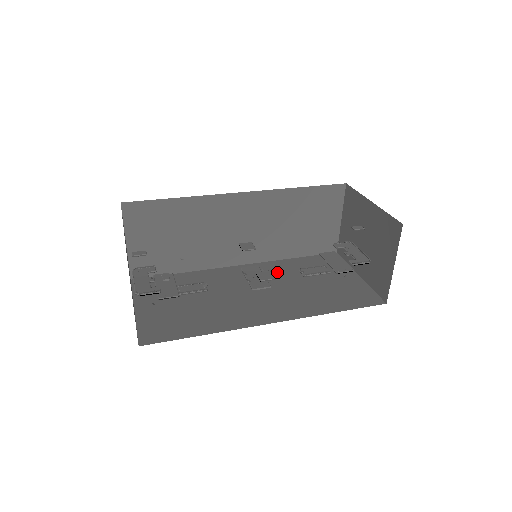
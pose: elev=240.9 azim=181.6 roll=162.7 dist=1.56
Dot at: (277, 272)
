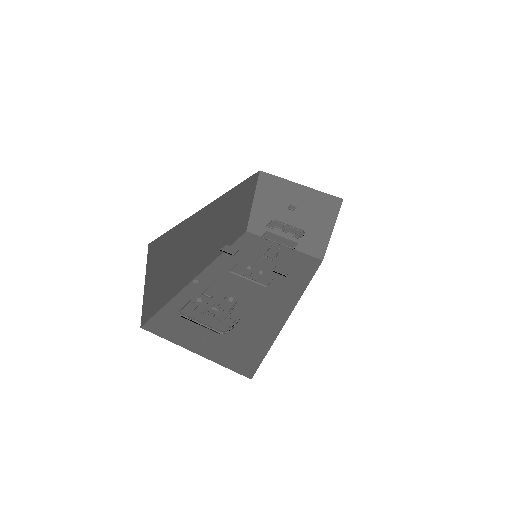
Dot at: occluded
